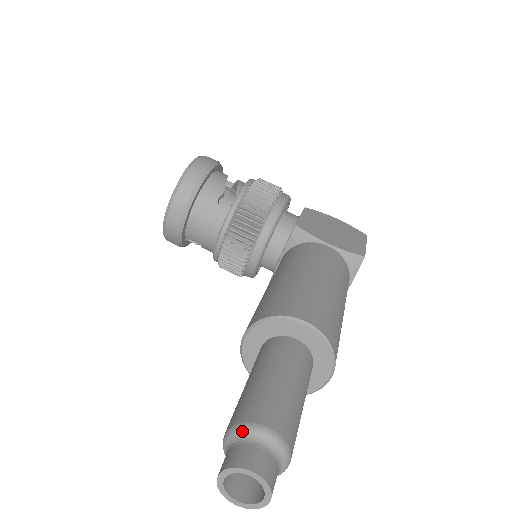
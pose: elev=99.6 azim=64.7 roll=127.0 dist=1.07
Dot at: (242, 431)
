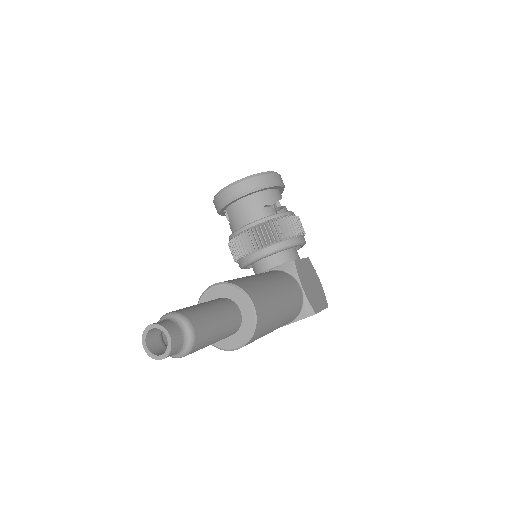
Dot at: (179, 317)
